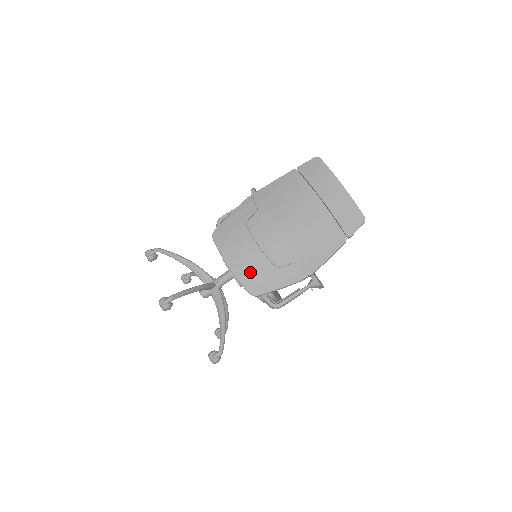
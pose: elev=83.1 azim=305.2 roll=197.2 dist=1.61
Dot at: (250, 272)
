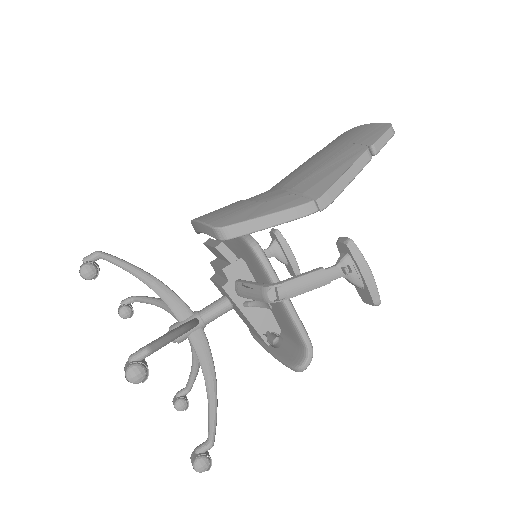
Dot at: (222, 213)
